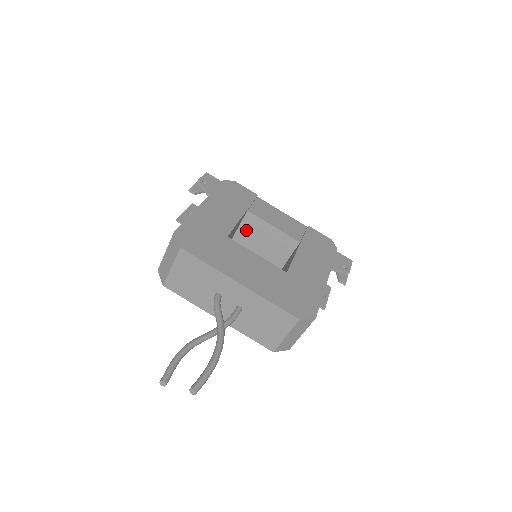
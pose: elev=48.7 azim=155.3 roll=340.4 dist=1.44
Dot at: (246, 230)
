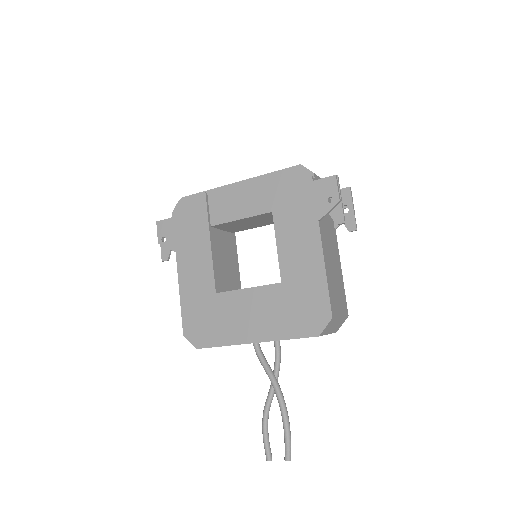
Dot at: (231, 228)
